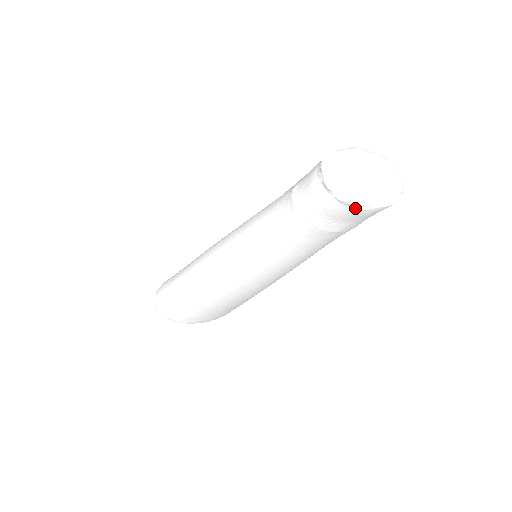
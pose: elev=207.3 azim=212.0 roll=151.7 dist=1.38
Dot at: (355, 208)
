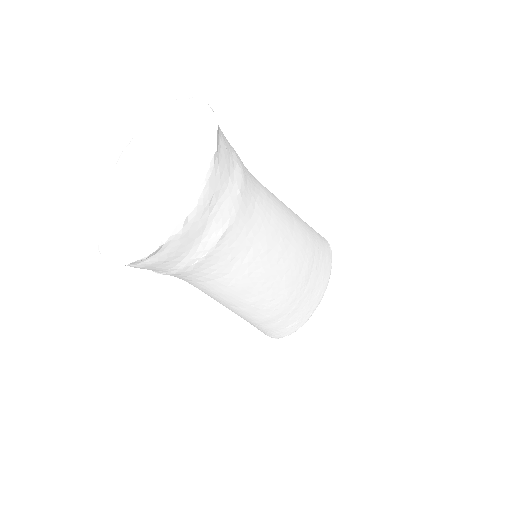
Dot at: (173, 236)
